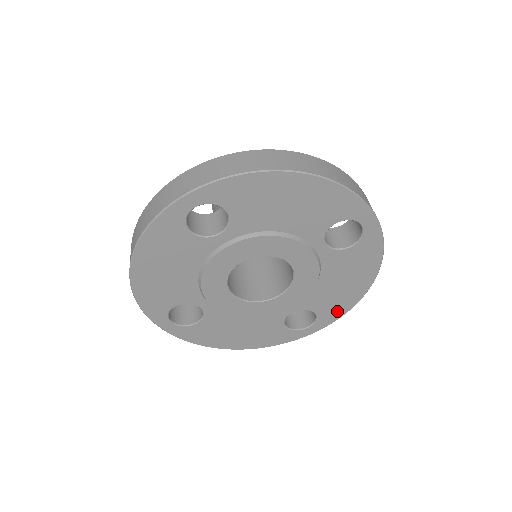
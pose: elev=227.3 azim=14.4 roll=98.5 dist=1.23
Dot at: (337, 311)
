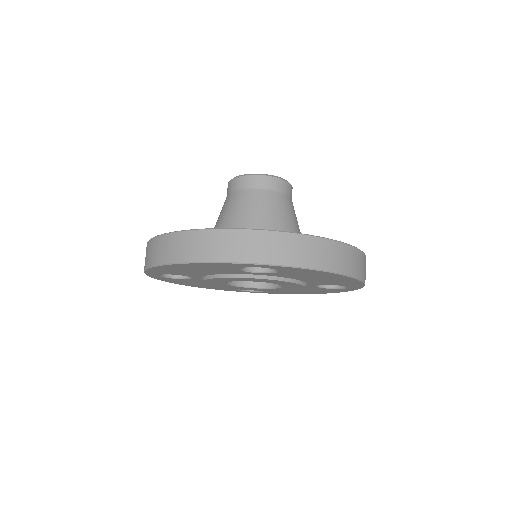
Dot at: (279, 293)
